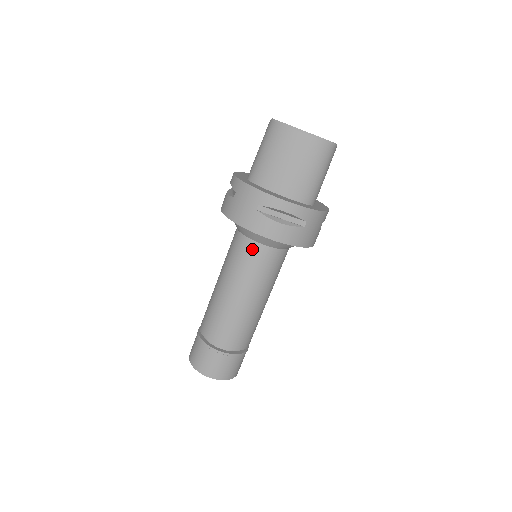
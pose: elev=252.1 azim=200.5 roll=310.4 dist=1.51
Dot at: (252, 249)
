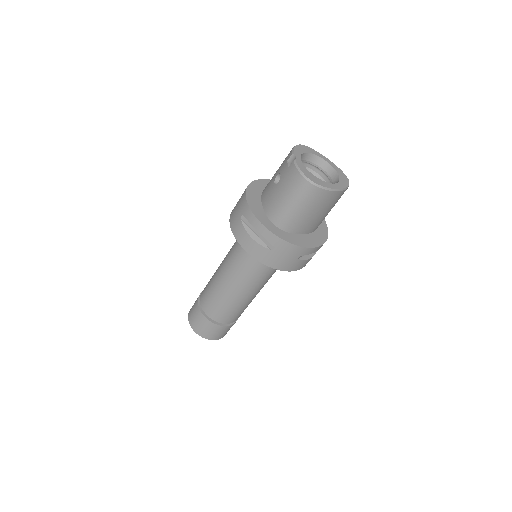
Dot at: (272, 268)
